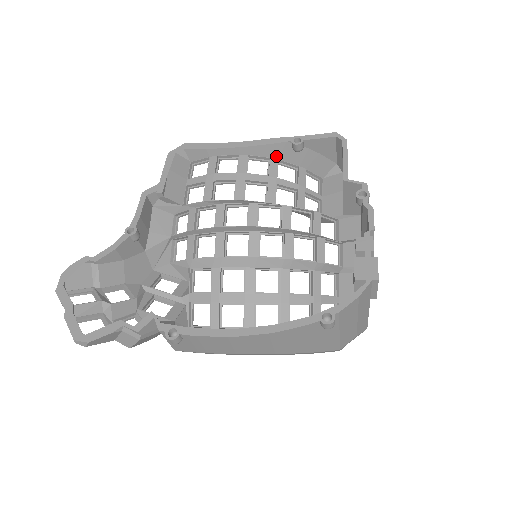
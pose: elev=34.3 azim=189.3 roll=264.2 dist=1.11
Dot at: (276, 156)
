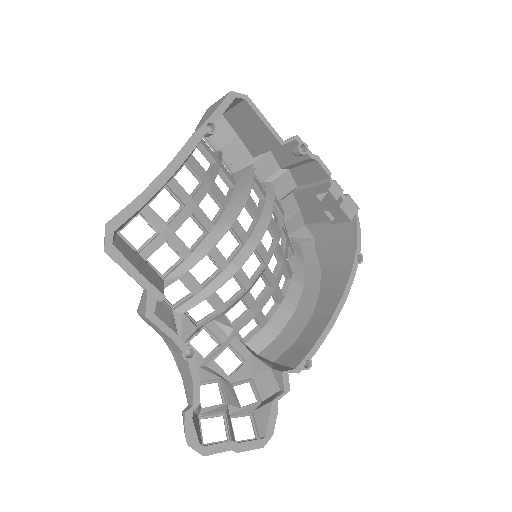
Dot at: (191, 154)
